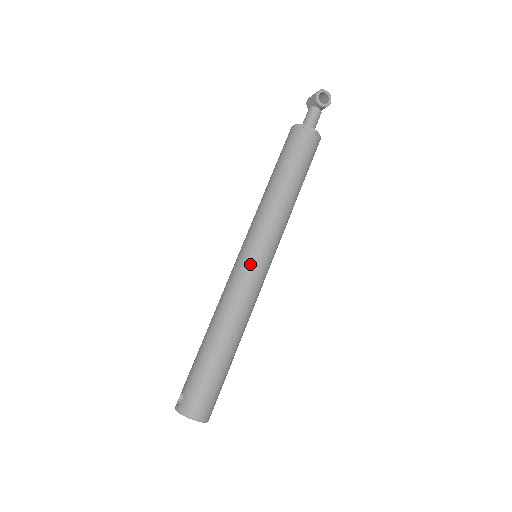
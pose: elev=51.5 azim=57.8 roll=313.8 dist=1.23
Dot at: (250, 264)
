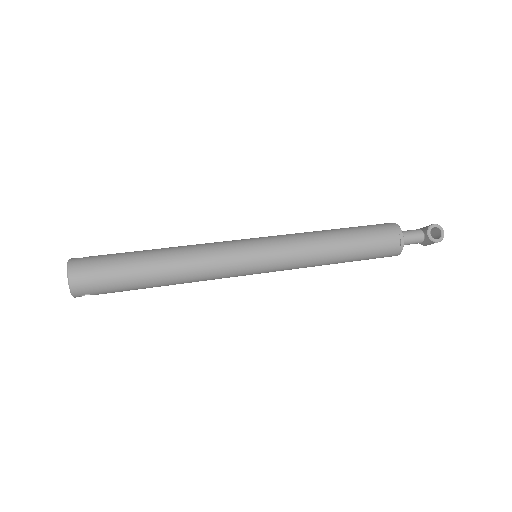
Dot at: (244, 247)
